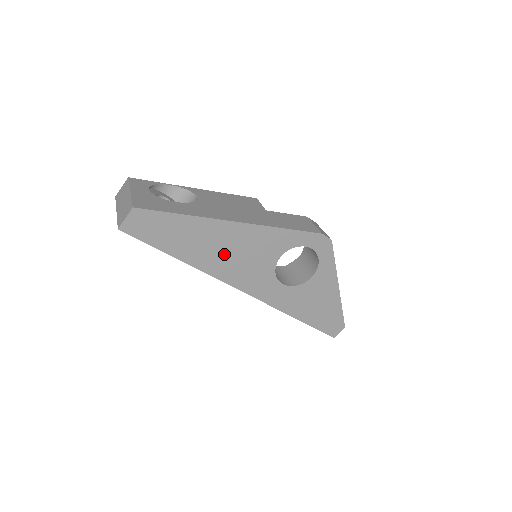
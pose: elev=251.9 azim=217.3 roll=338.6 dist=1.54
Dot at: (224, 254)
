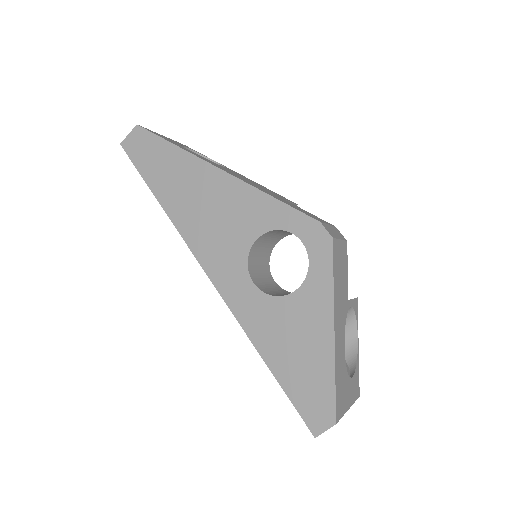
Dot at: (198, 207)
